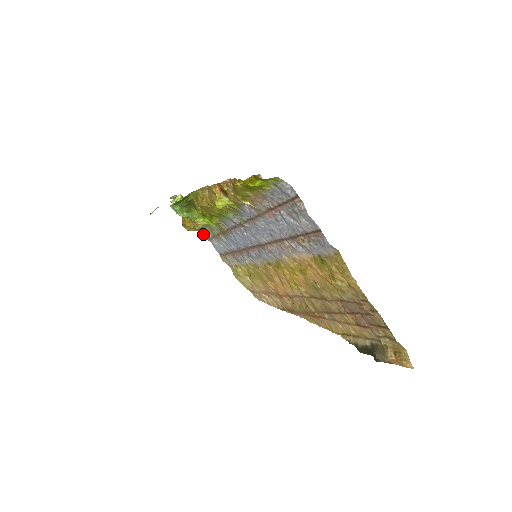
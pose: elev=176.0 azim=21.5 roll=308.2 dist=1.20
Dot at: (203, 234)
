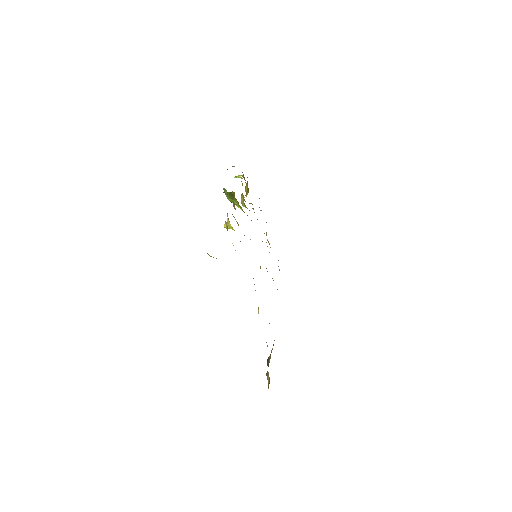
Dot at: occluded
